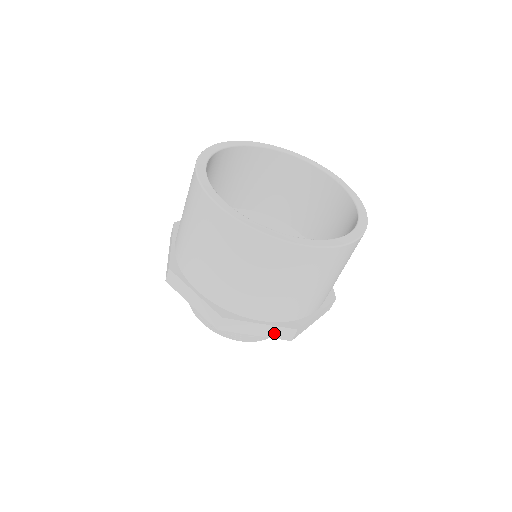
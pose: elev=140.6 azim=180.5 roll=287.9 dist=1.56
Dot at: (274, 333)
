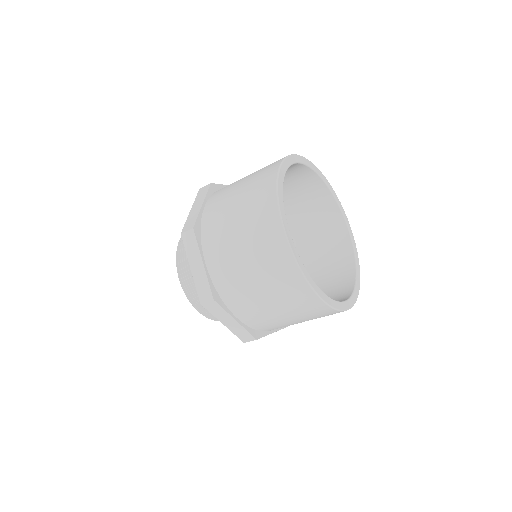
Dot at: occluded
